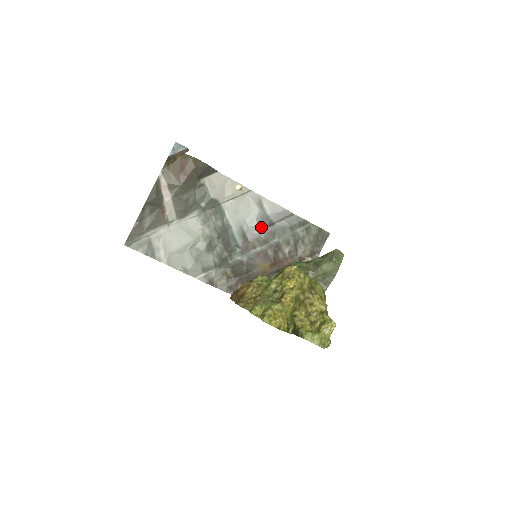
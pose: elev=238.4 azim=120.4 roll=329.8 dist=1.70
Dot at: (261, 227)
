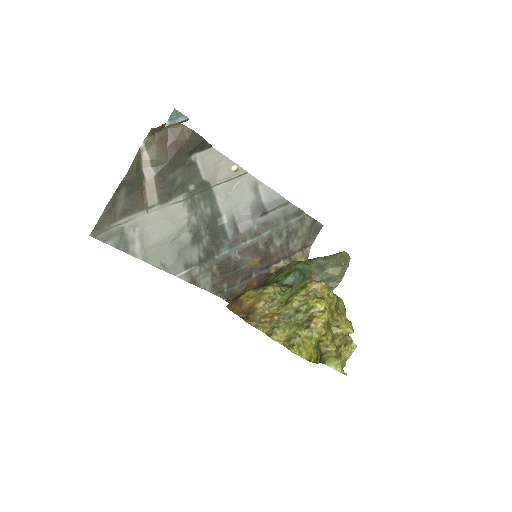
Dot at: (254, 216)
